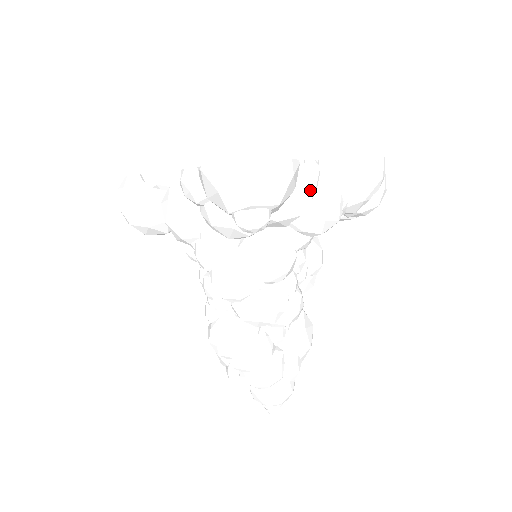
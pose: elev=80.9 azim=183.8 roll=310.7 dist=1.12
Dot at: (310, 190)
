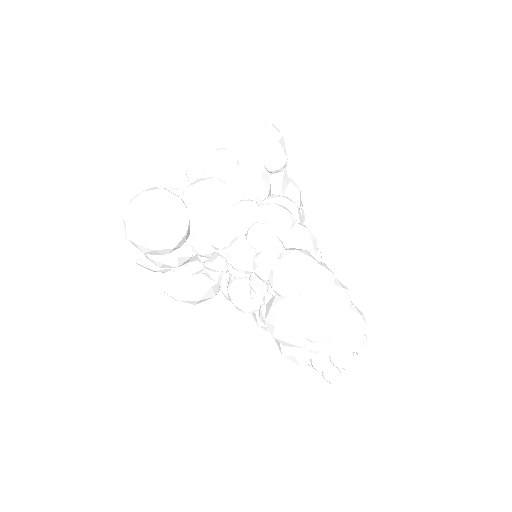
Dot at: occluded
